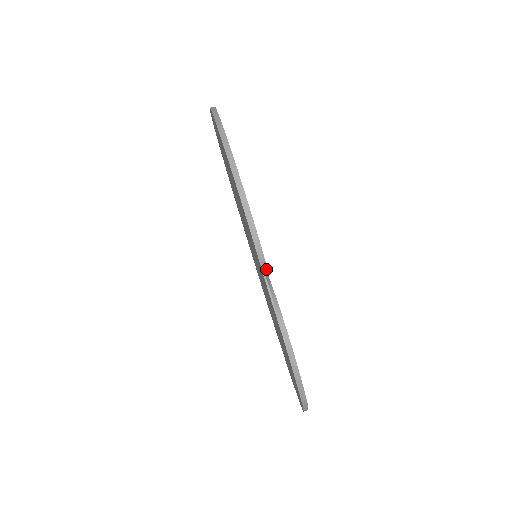
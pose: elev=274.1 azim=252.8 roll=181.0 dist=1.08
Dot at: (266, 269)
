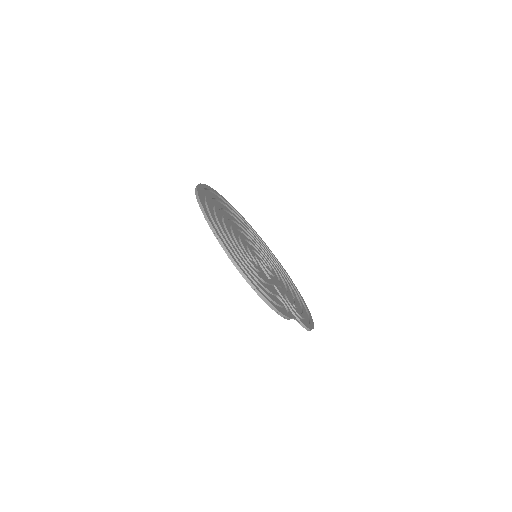
Dot at: occluded
